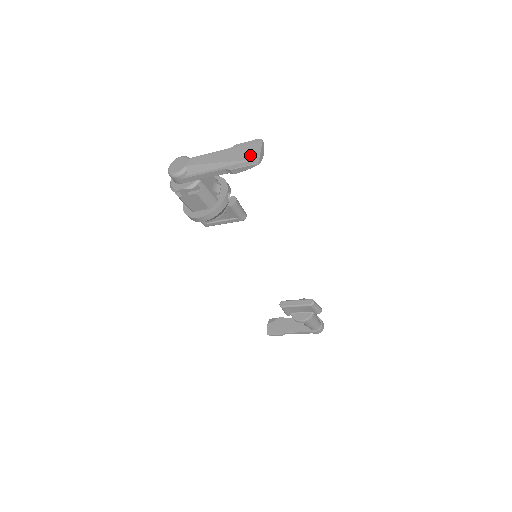
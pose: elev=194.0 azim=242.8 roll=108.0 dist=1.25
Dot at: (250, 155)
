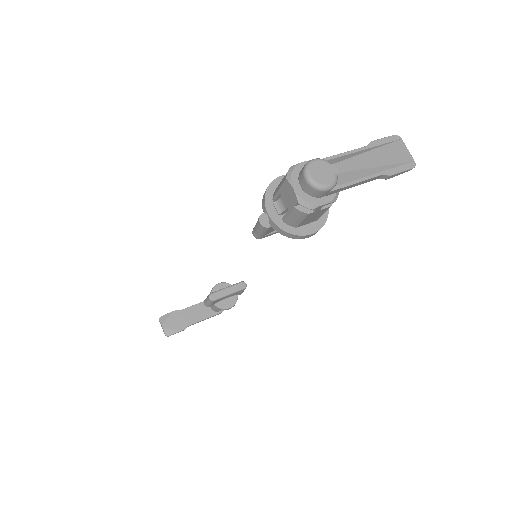
Dot at: (403, 156)
